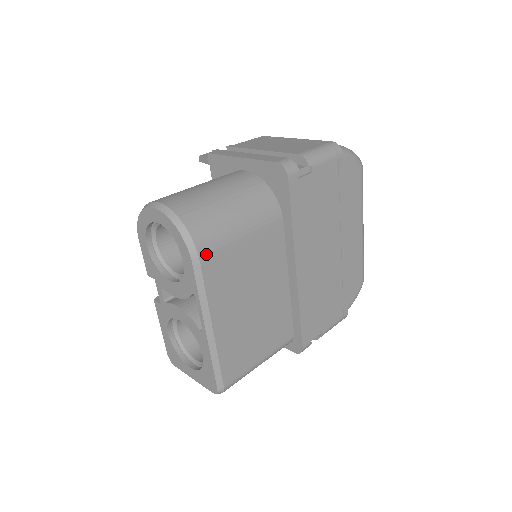
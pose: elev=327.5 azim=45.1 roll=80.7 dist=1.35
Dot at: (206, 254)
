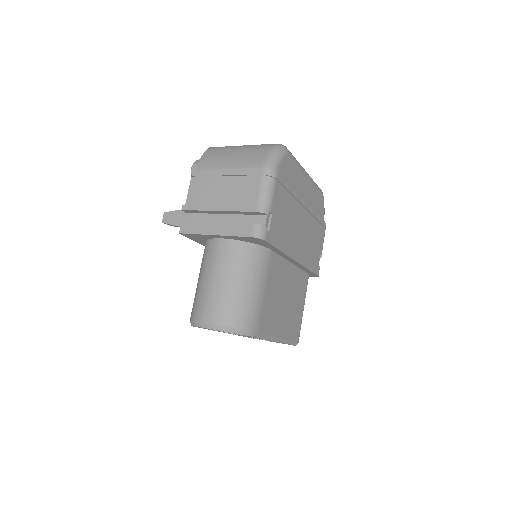
Dot at: (257, 326)
